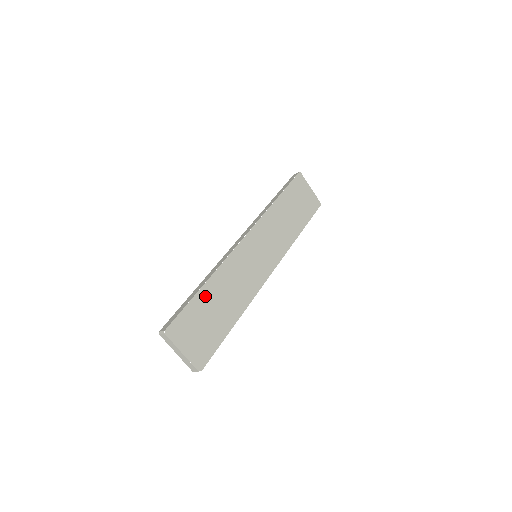
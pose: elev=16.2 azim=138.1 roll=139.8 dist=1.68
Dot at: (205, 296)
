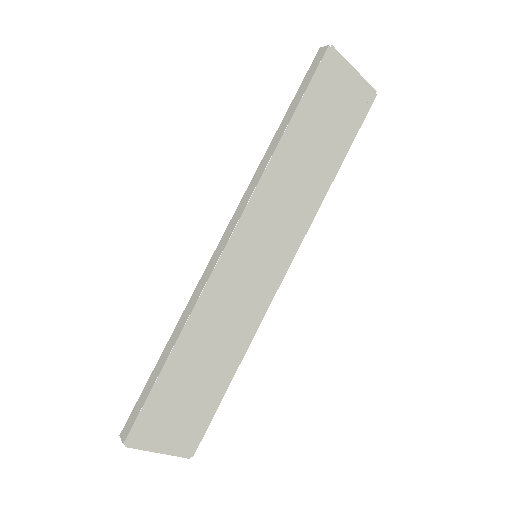
Dot at: (176, 367)
